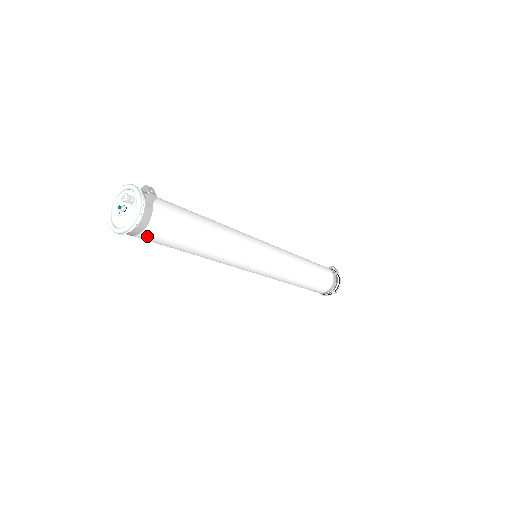
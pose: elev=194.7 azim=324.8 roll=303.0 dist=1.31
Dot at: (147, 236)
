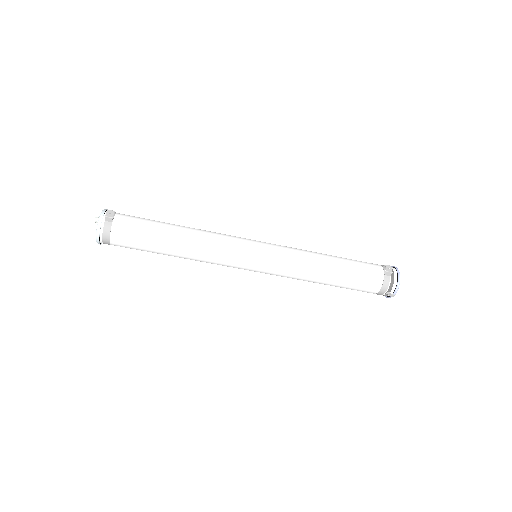
Dot at: (118, 245)
